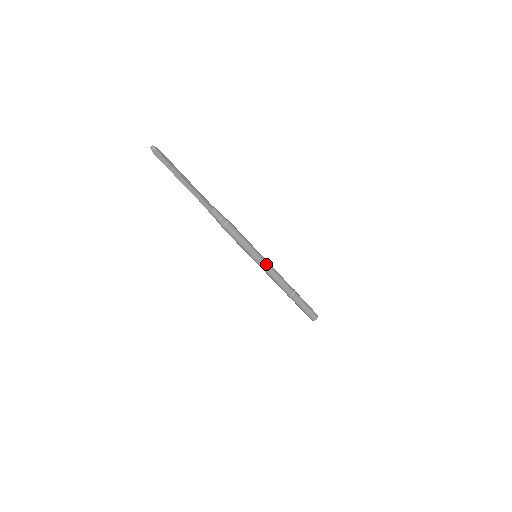
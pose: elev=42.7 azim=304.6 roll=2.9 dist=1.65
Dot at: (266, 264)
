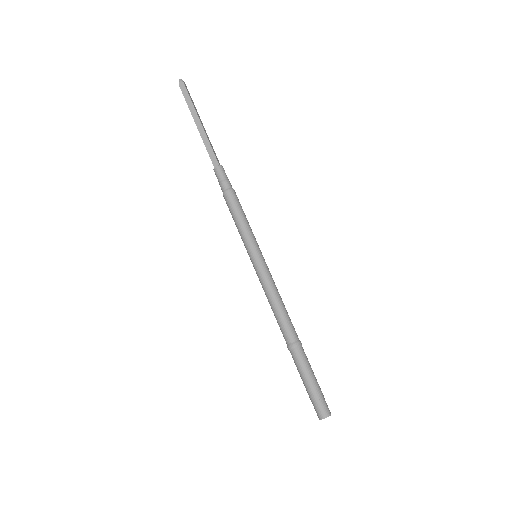
Dot at: (267, 270)
